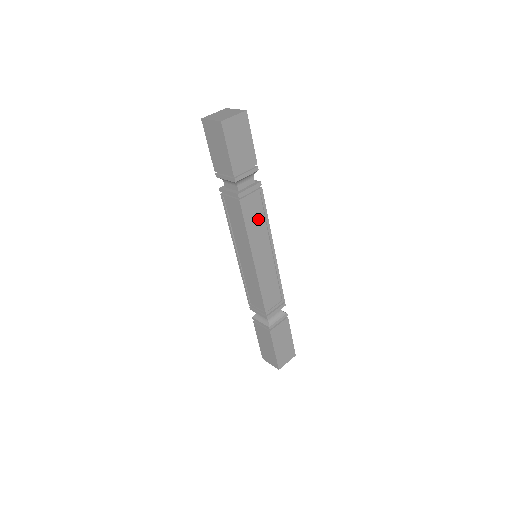
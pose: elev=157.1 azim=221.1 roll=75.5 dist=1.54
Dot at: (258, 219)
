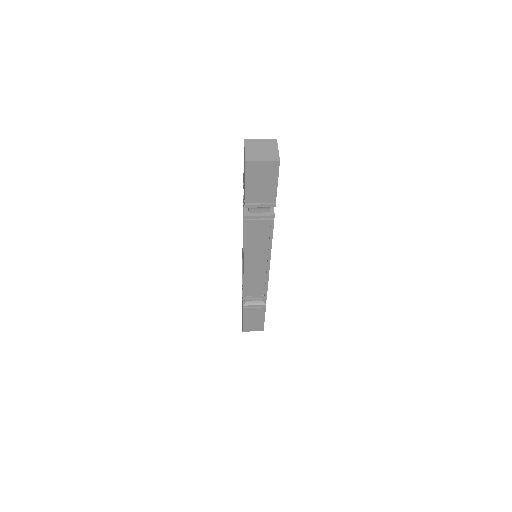
Dot at: occluded
